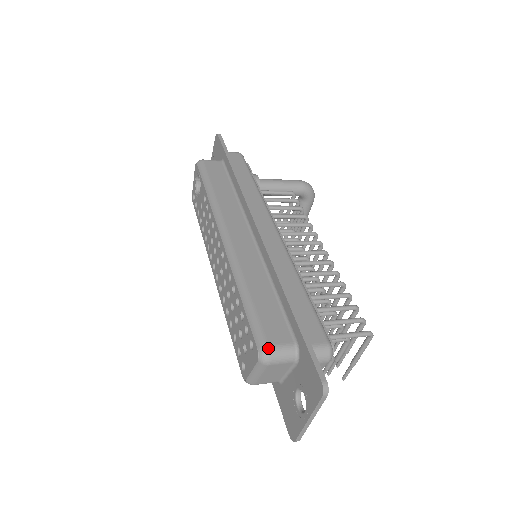
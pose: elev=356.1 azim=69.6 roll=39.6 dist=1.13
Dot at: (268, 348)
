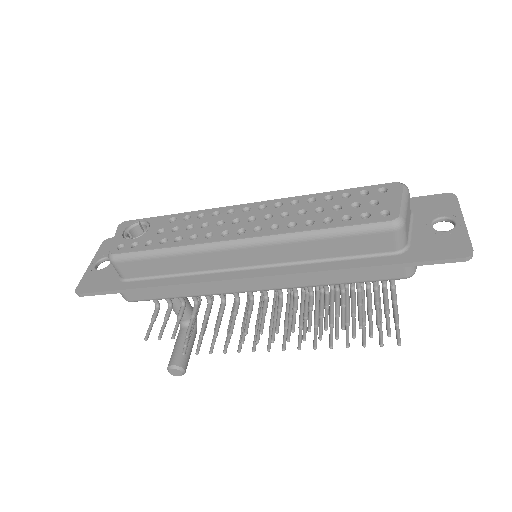
Dot at: occluded
